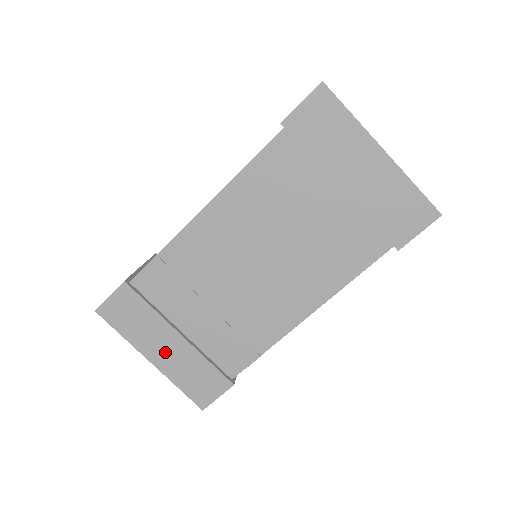
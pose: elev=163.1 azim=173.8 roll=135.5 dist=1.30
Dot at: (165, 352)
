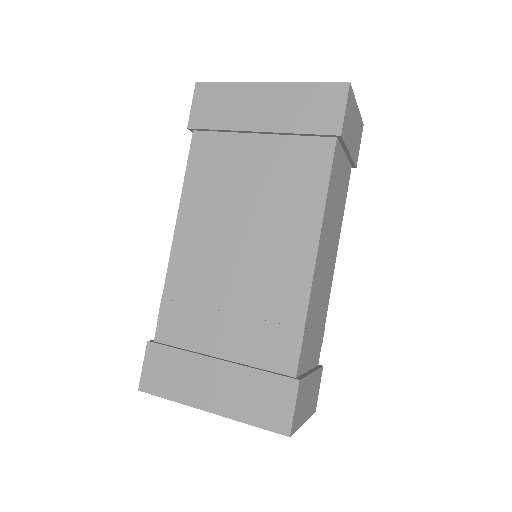
Dot at: (216, 390)
